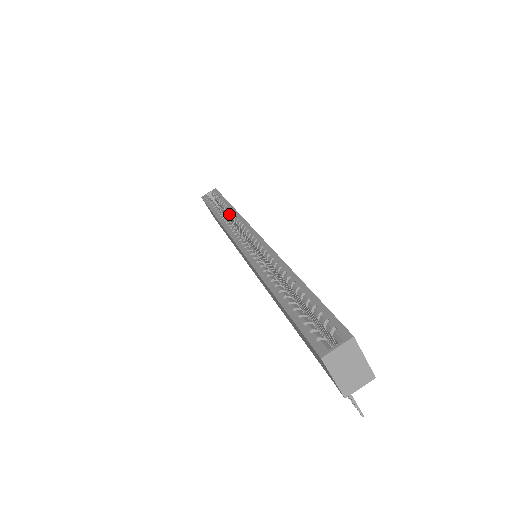
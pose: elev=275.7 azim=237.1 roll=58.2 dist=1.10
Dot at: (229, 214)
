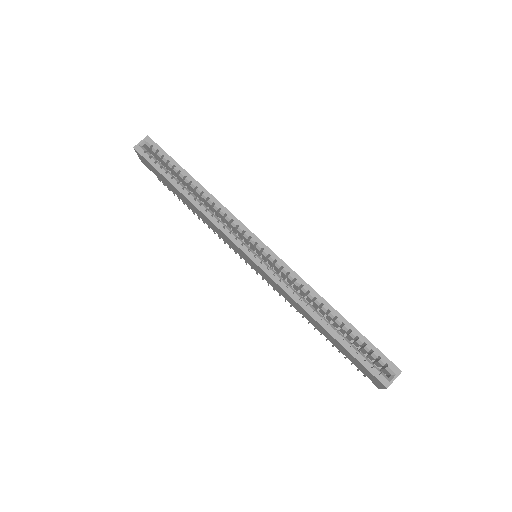
Dot at: (204, 198)
